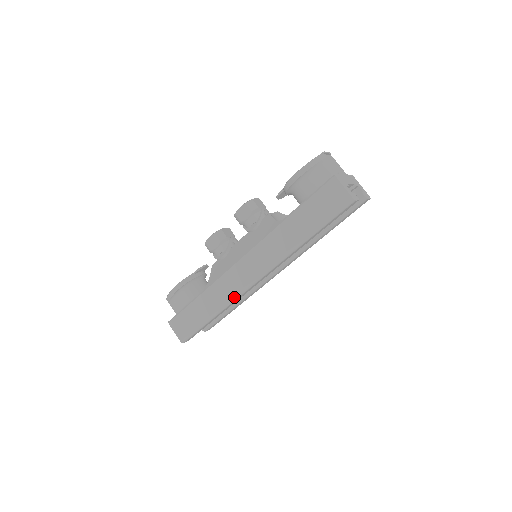
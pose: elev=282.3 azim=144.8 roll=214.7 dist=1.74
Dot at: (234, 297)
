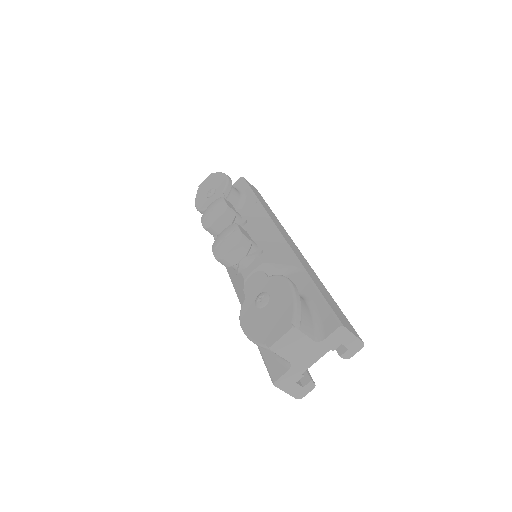
Dot at: occluded
